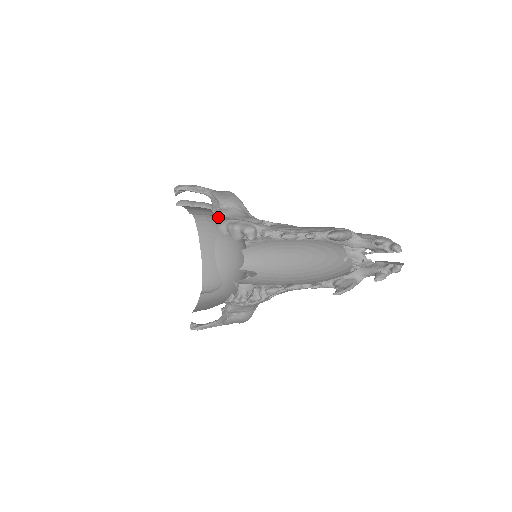
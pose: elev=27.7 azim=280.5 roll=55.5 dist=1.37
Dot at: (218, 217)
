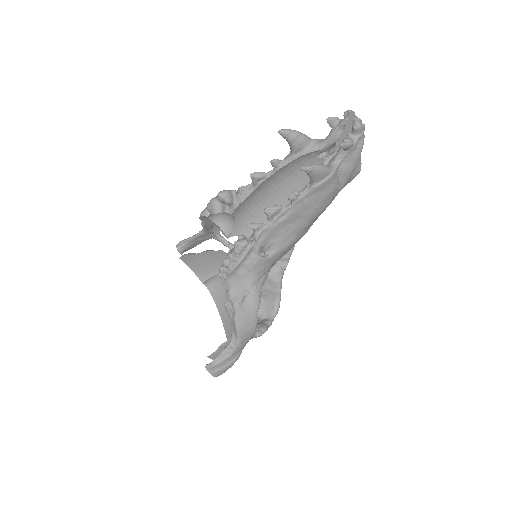
Dot at: occluded
